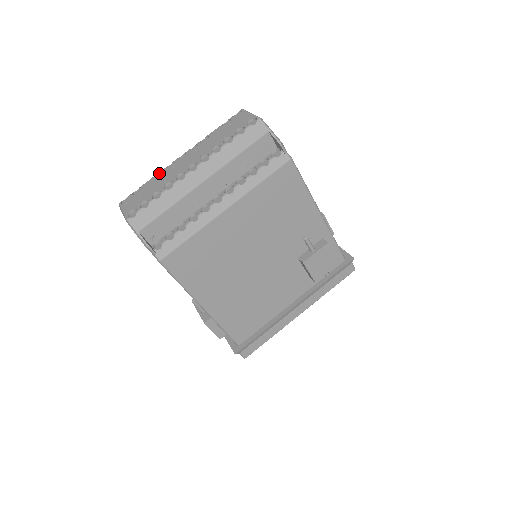
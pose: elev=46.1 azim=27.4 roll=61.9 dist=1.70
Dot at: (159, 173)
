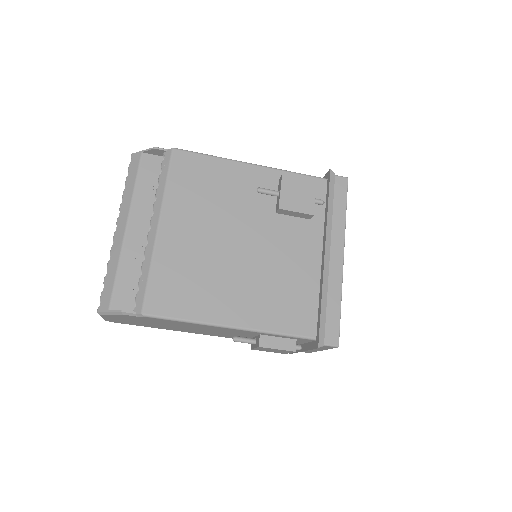
Dot at: occluded
